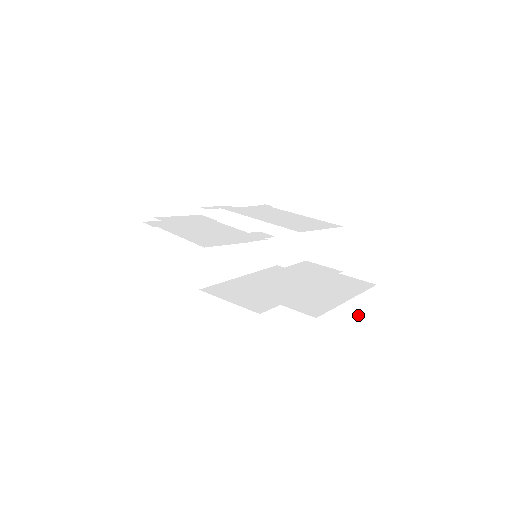
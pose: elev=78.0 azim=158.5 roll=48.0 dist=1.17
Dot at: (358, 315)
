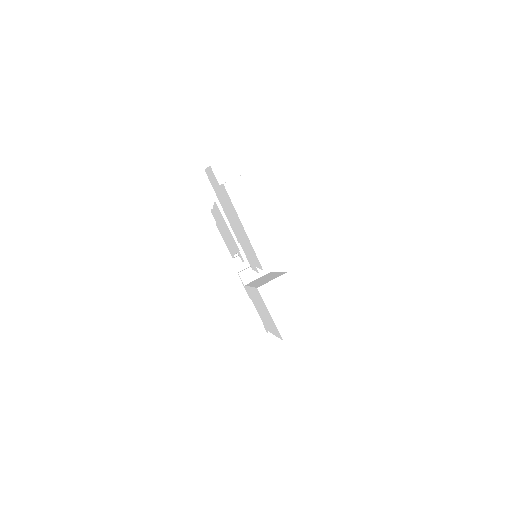
Dot at: (262, 243)
